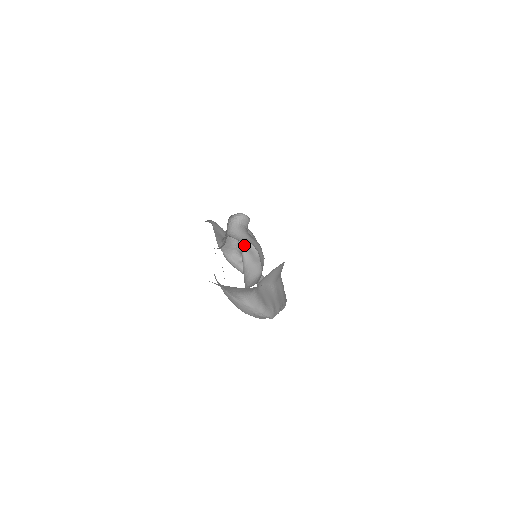
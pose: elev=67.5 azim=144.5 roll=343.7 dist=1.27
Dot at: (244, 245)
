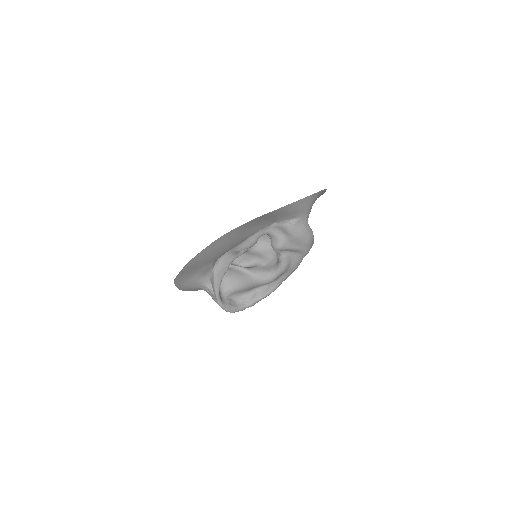
Dot at: (238, 266)
